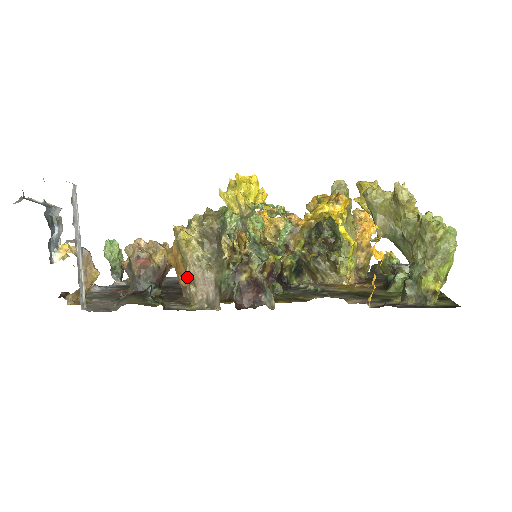
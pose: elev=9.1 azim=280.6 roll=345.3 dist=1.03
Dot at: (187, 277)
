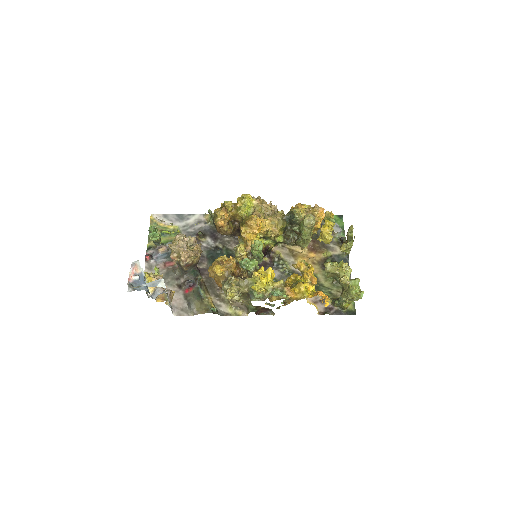
Dot at: occluded
